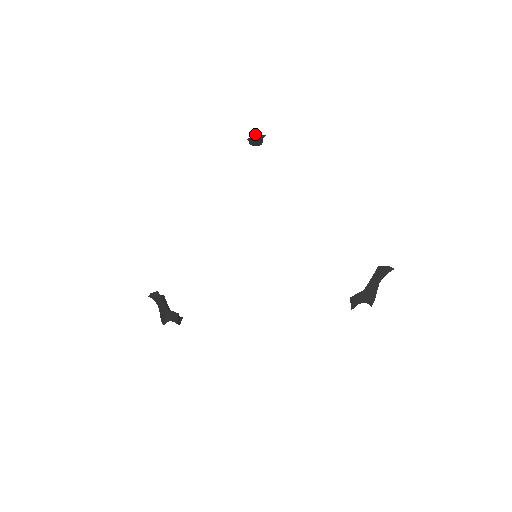
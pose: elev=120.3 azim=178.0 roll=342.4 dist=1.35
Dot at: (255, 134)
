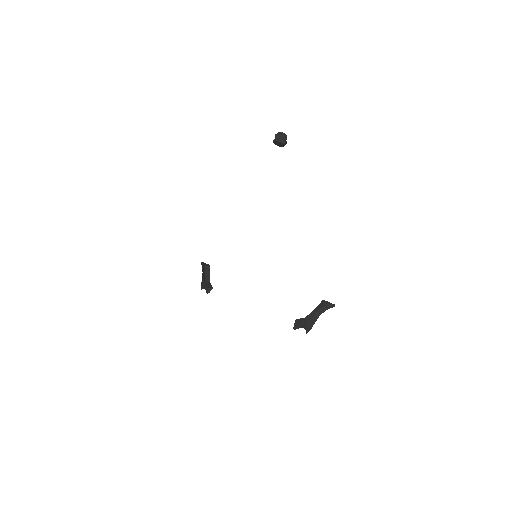
Dot at: (277, 137)
